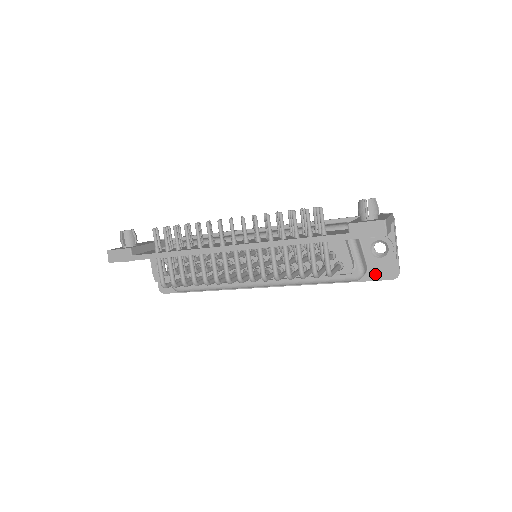
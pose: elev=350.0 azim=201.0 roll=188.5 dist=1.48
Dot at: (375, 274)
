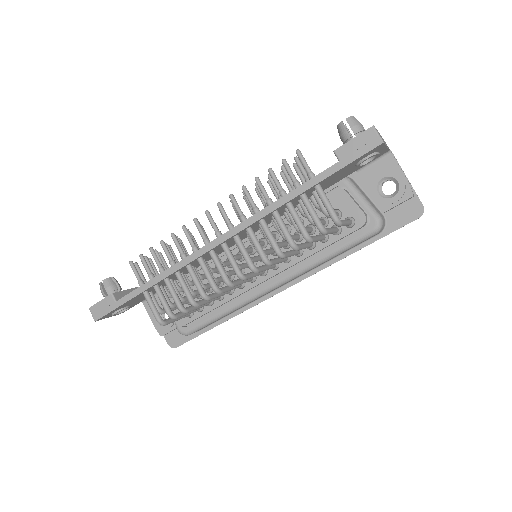
Dot at: (396, 221)
